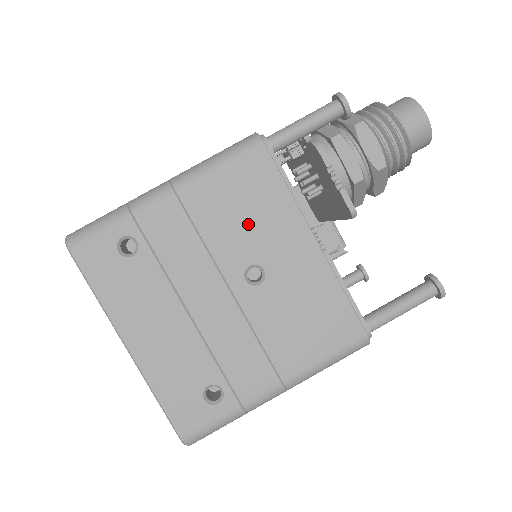
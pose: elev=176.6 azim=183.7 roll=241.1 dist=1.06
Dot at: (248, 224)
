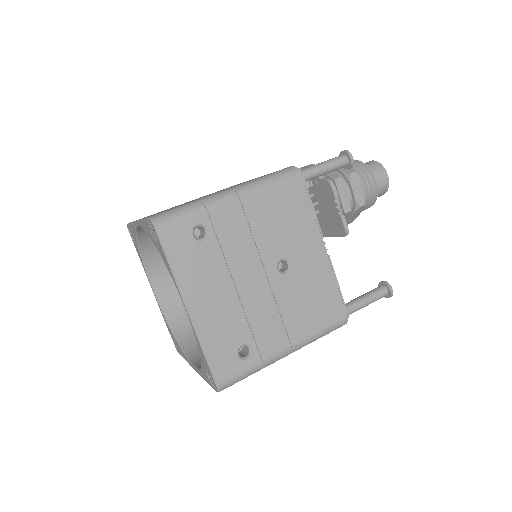
Dot at: (284, 229)
